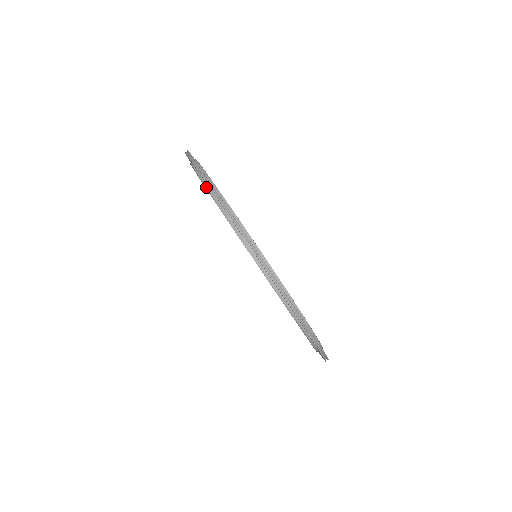
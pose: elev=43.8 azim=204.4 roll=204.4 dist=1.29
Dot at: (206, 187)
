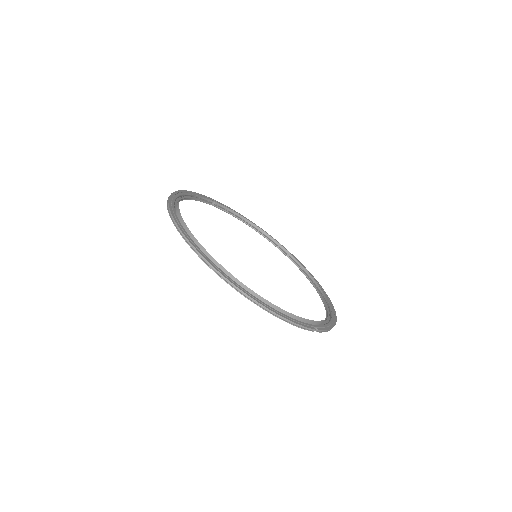
Dot at: (195, 199)
